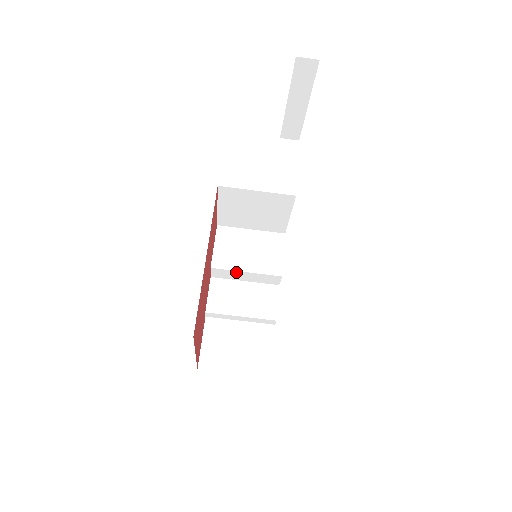
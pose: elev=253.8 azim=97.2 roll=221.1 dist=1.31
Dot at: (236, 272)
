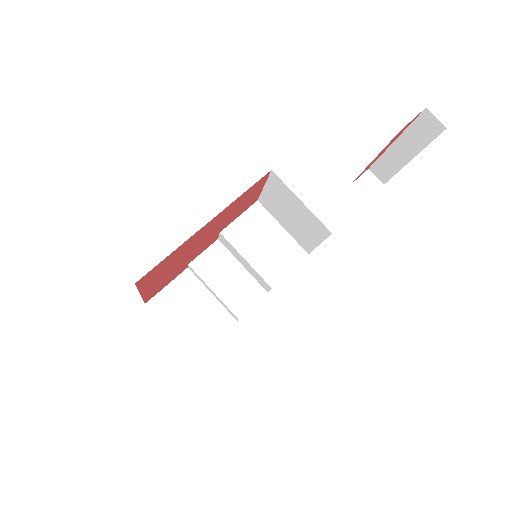
Dot at: (238, 253)
